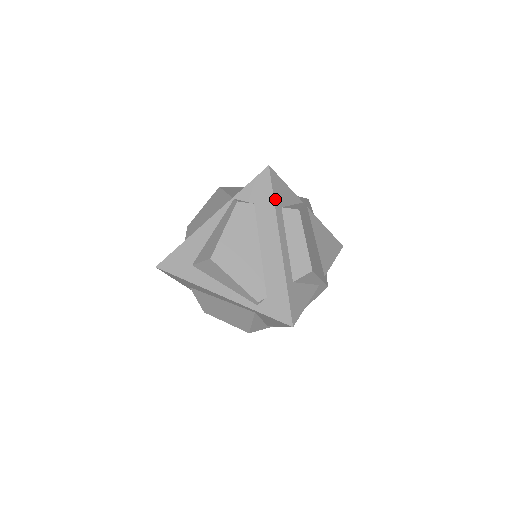
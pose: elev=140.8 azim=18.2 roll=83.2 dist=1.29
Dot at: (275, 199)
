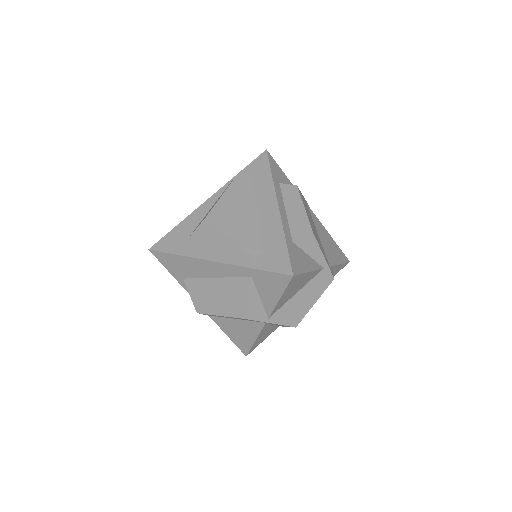
Dot at: (272, 173)
